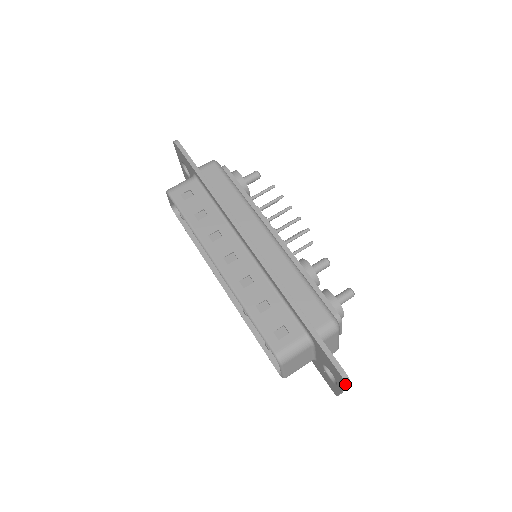
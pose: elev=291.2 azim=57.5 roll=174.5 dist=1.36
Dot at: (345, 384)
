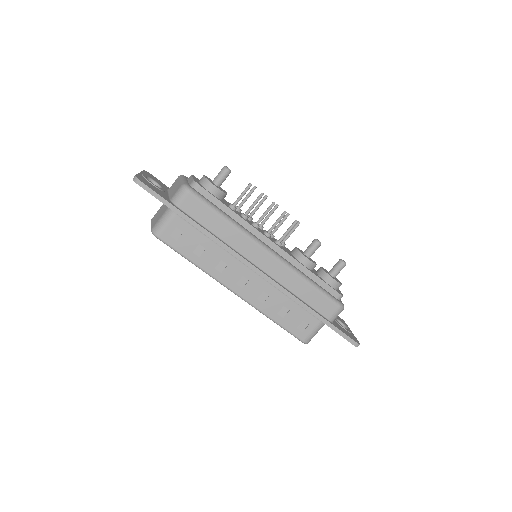
Dot at: occluded
